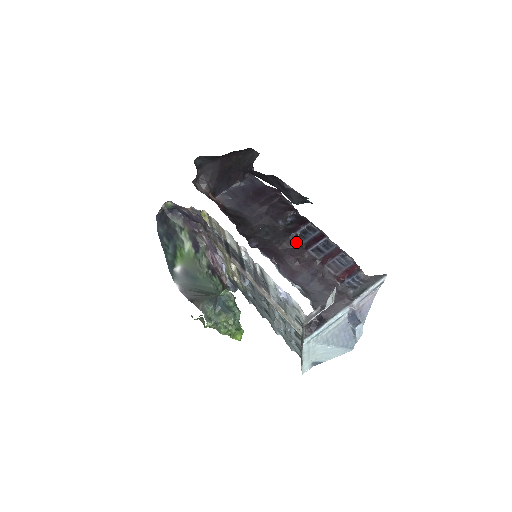
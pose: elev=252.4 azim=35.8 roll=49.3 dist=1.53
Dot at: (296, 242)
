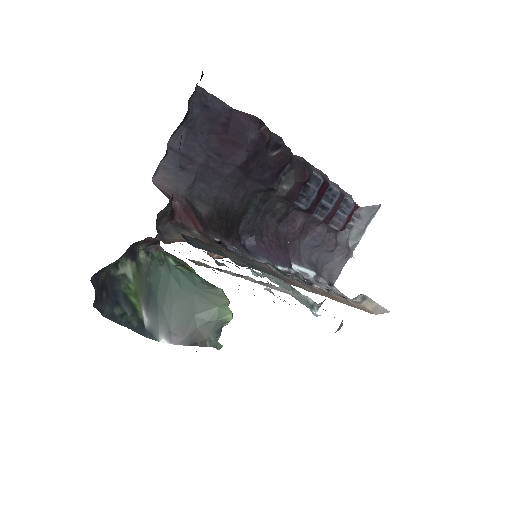
Dot at: (296, 208)
